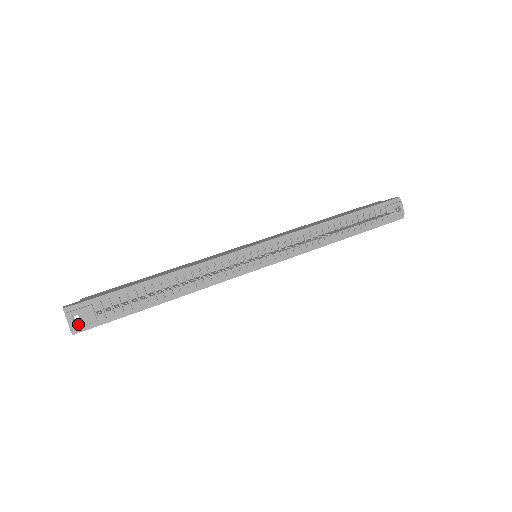
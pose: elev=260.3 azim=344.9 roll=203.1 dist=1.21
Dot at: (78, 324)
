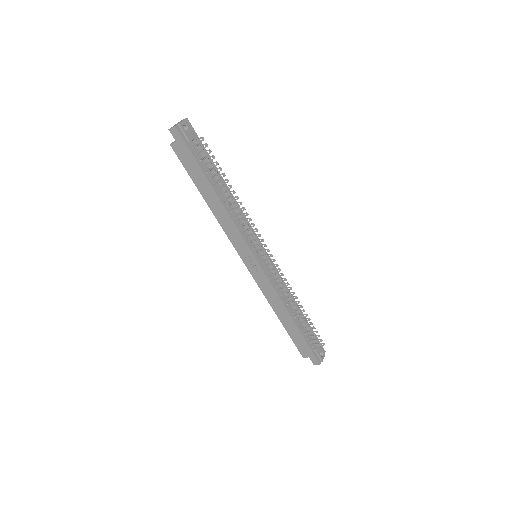
Dot at: (183, 129)
